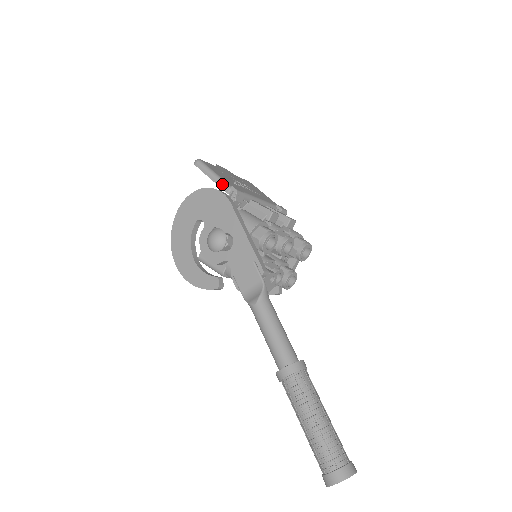
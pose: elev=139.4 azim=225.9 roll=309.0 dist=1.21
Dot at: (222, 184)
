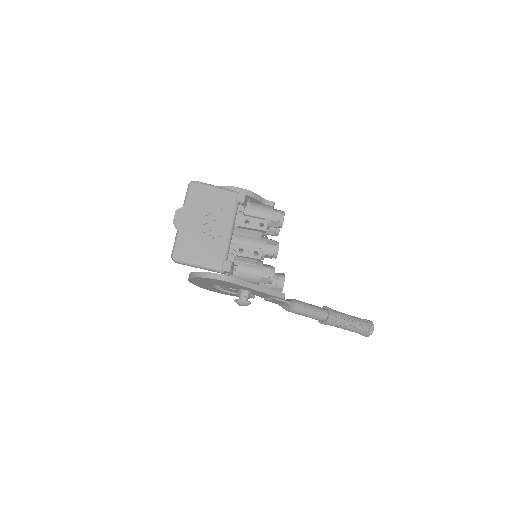
Dot at: (214, 271)
